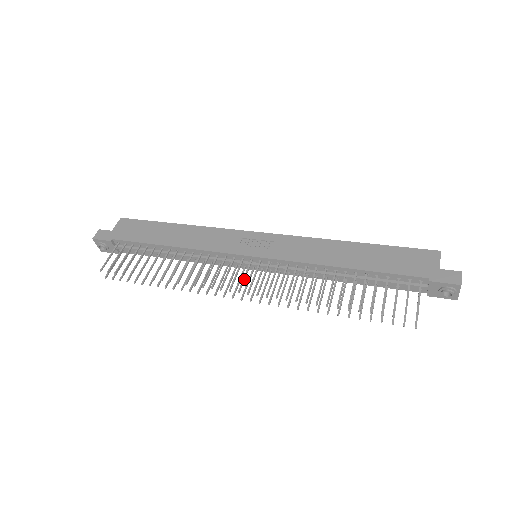
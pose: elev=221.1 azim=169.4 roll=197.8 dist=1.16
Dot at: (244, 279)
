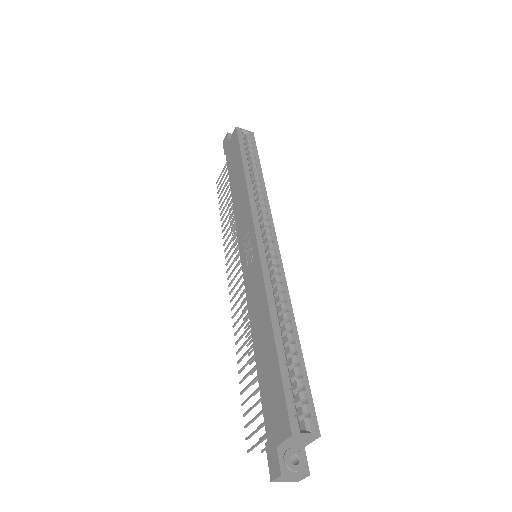
Dot at: (234, 277)
